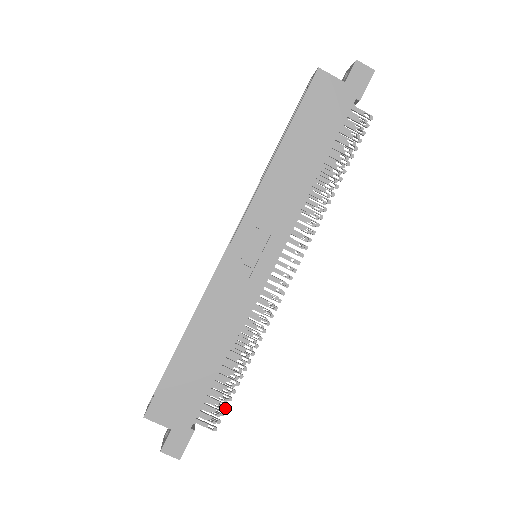
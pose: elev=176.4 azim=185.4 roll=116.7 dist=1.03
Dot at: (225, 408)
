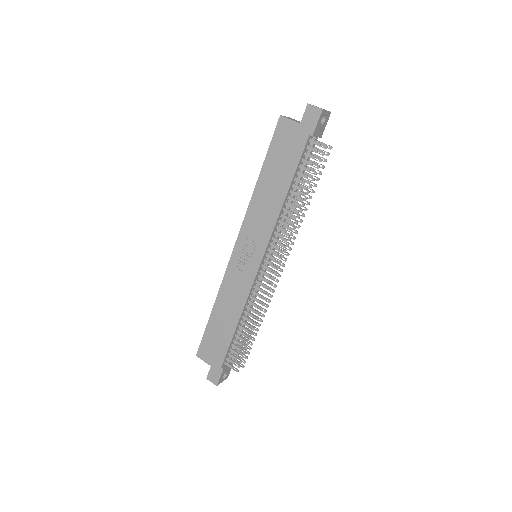
Dot at: (242, 358)
